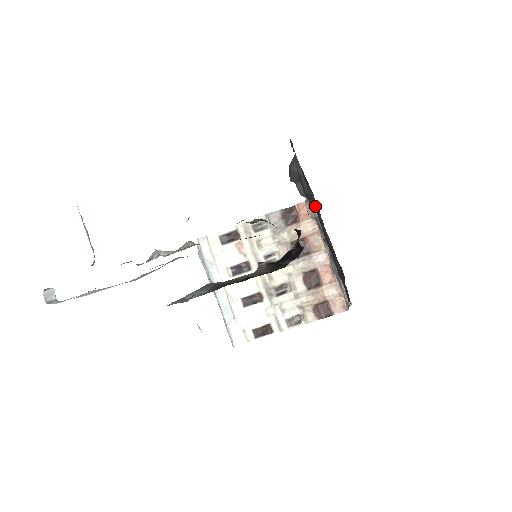
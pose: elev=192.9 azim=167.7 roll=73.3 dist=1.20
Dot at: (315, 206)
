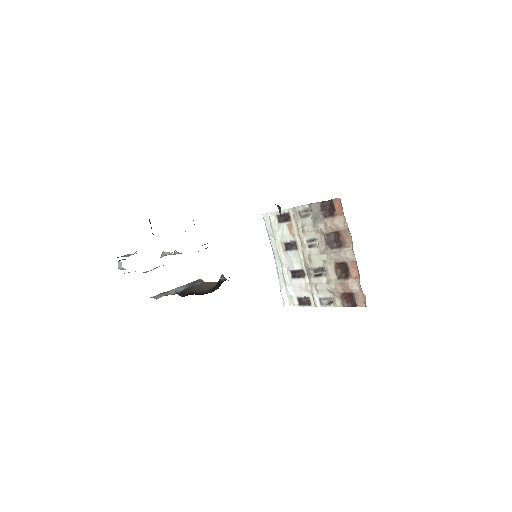
Dot at: occluded
